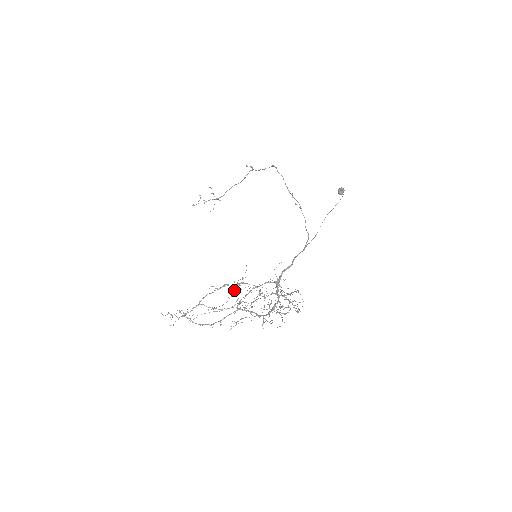
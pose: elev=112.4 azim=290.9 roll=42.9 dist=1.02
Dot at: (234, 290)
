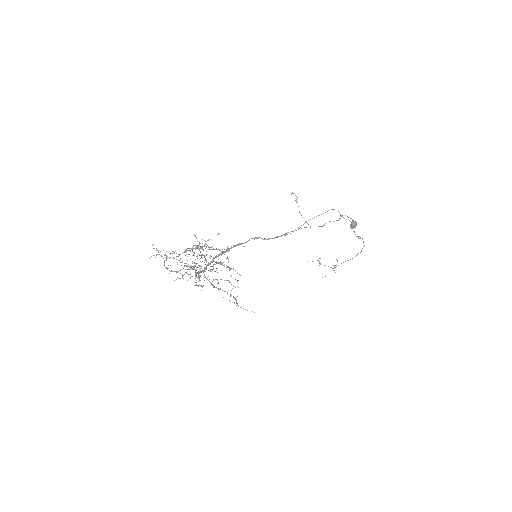
Dot at: occluded
